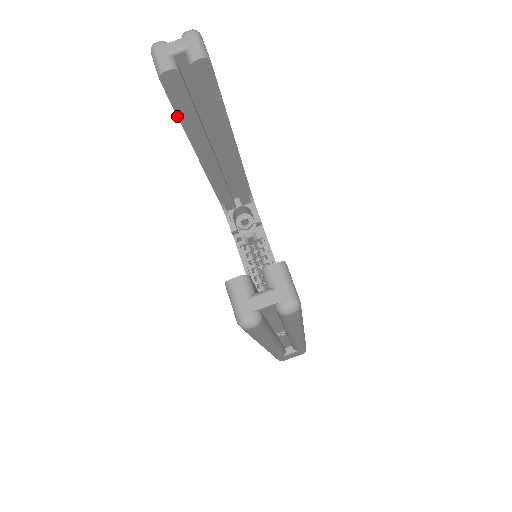
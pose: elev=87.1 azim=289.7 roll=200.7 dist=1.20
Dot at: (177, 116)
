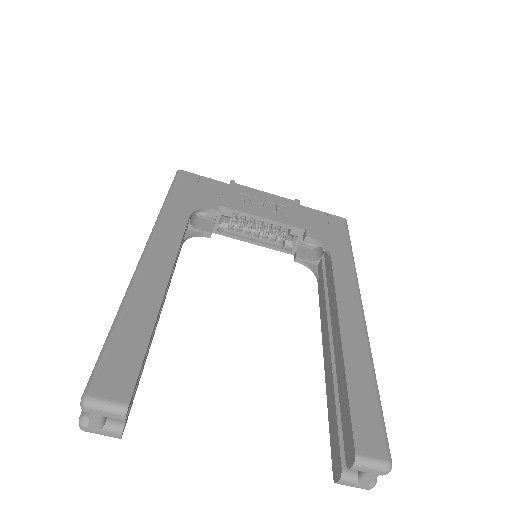
Dot at: occluded
